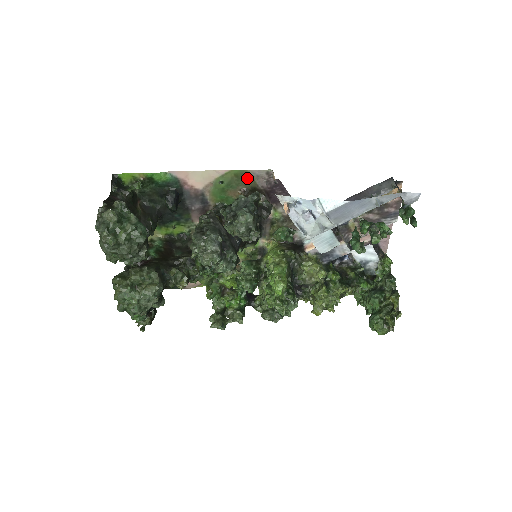
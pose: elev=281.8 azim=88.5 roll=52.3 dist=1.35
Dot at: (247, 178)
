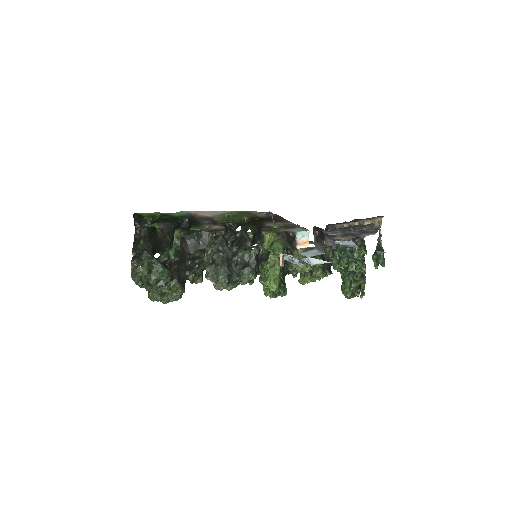
Dot at: (250, 214)
